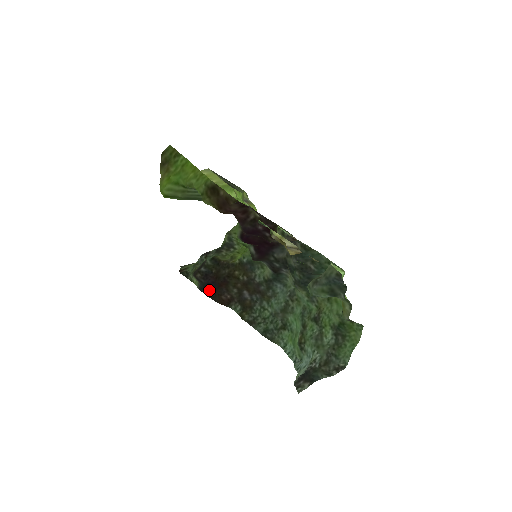
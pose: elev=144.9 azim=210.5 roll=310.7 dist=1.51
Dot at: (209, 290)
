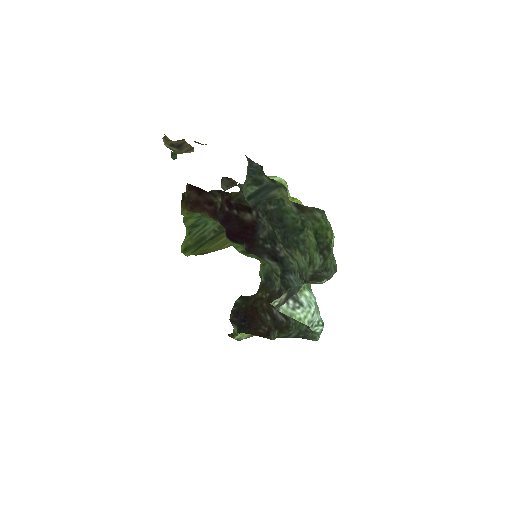
Dot at: (244, 327)
